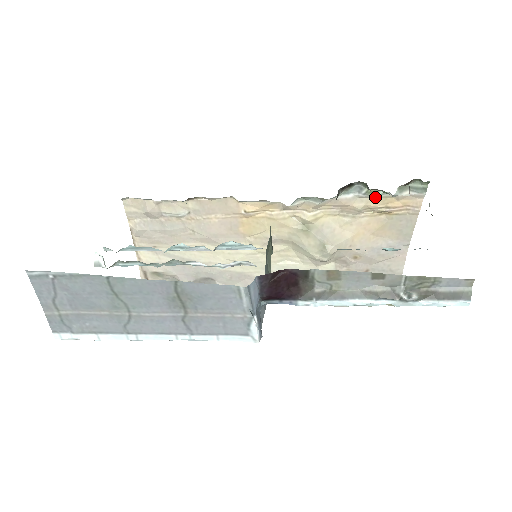
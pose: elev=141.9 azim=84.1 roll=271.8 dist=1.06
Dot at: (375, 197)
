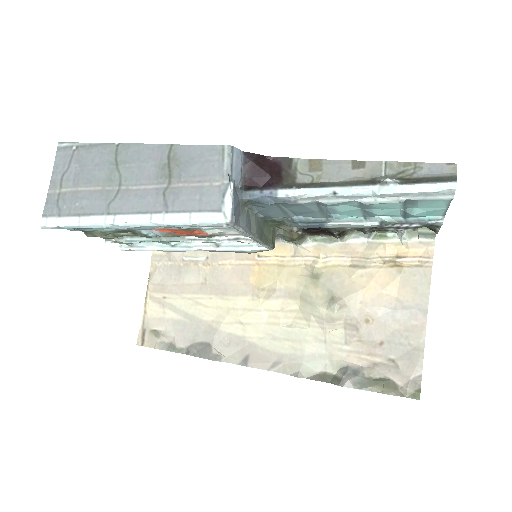
Dot at: (384, 242)
